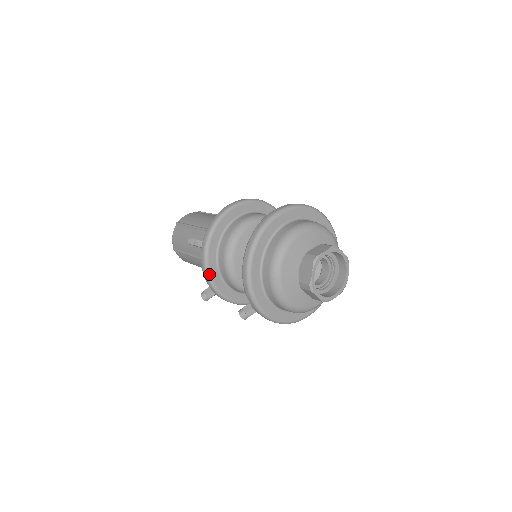
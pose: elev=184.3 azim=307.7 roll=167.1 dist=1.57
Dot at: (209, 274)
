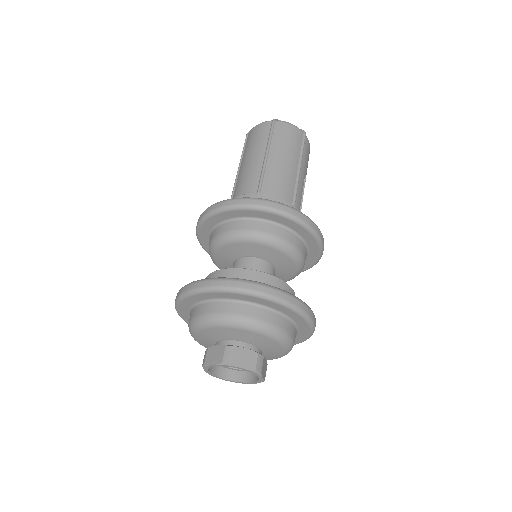
Dot at: occluded
